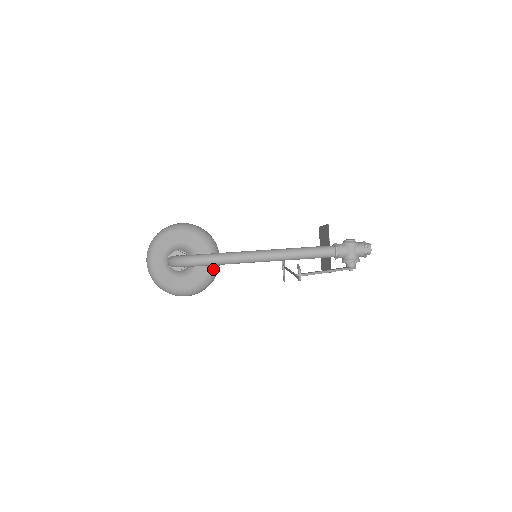
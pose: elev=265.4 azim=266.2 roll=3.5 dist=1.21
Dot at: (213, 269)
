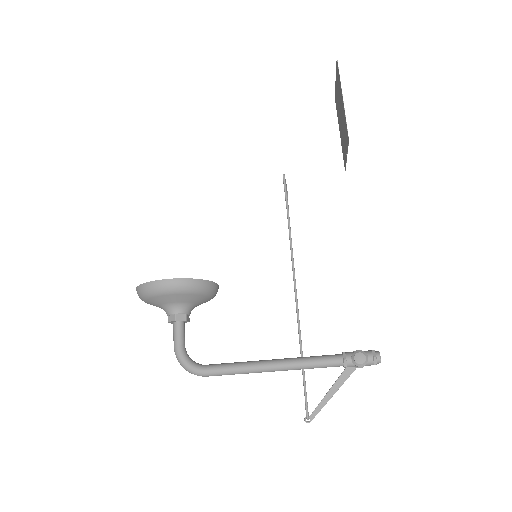
Dot at: occluded
